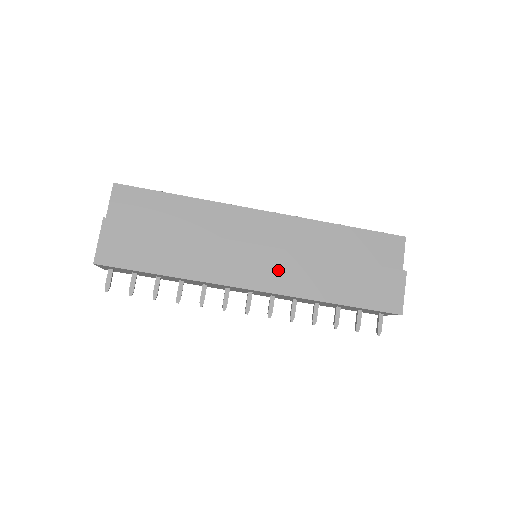
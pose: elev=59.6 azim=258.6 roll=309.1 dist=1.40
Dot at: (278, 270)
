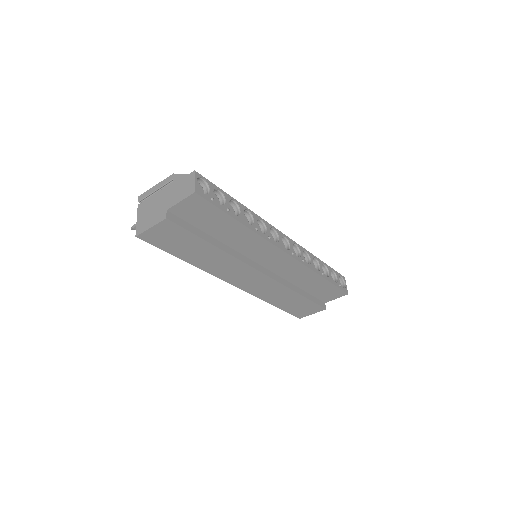
Dot at: (259, 285)
